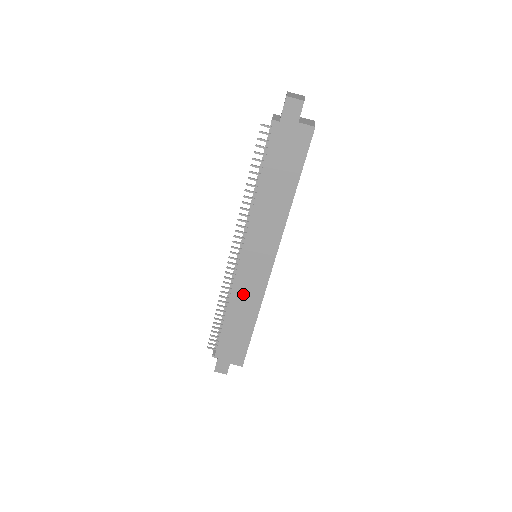
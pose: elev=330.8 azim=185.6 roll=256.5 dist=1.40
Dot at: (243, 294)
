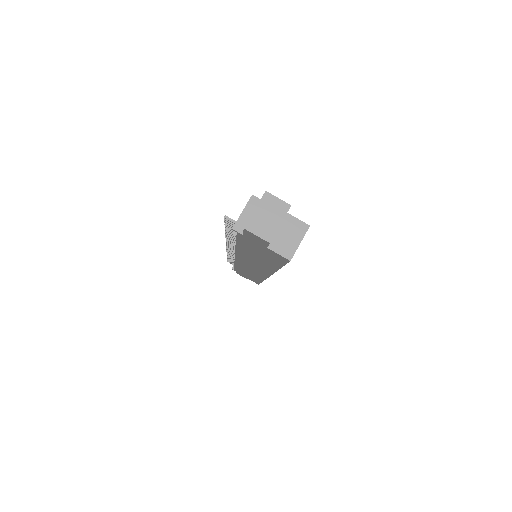
Dot at: (246, 269)
